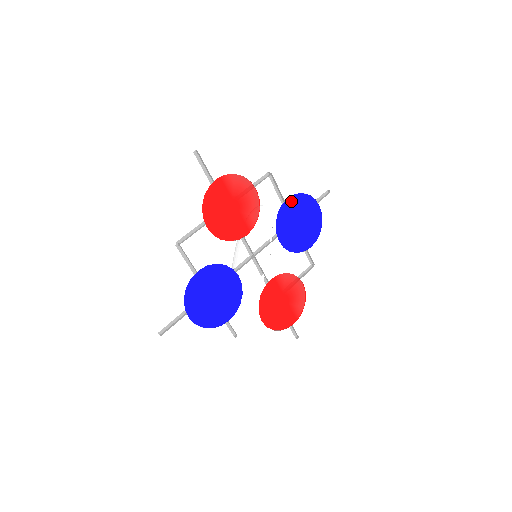
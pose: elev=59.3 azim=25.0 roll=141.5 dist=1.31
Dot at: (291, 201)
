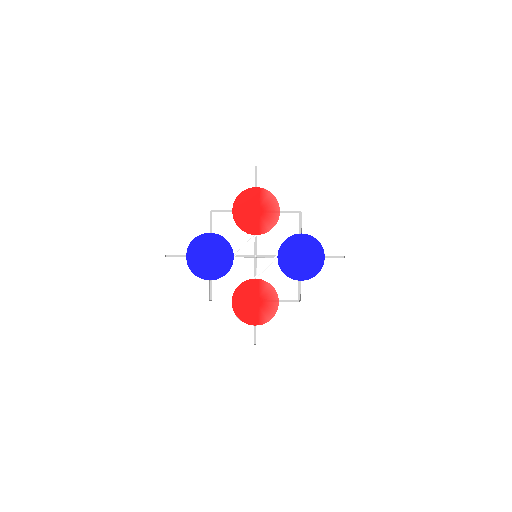
Dot at: (303, 237)
